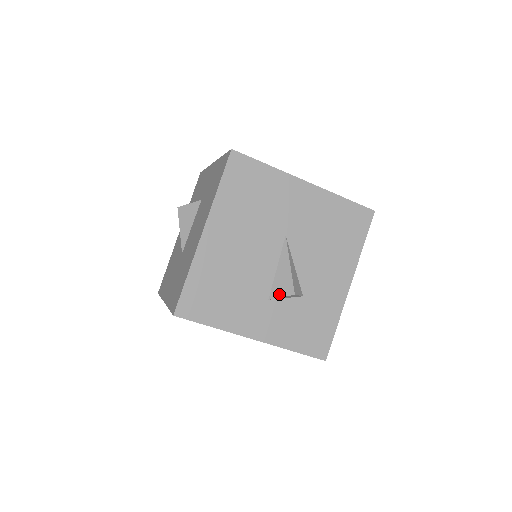
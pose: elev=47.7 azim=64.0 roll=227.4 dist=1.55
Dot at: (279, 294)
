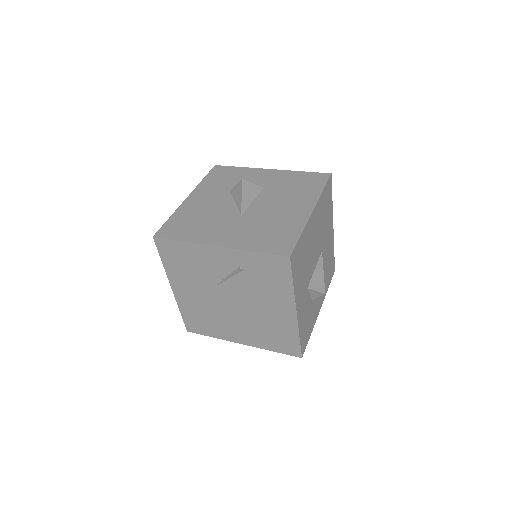
Dot at: (315, 288)
